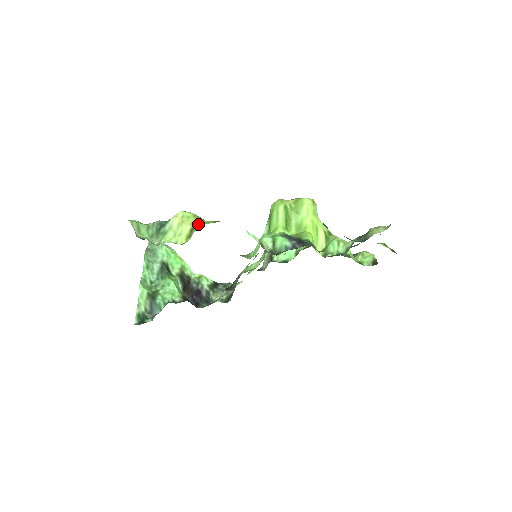
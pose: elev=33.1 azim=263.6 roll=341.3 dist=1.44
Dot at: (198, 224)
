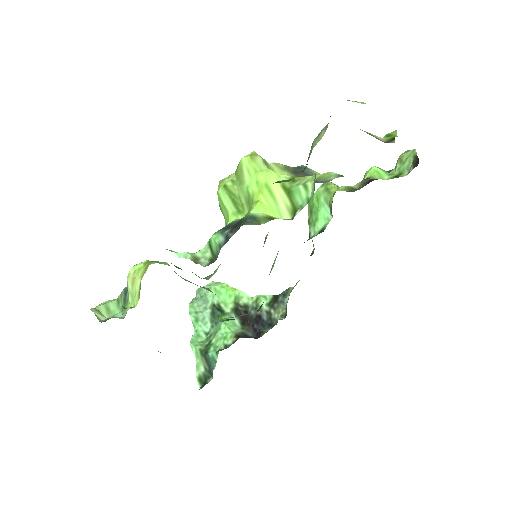
Dot at: occluded
